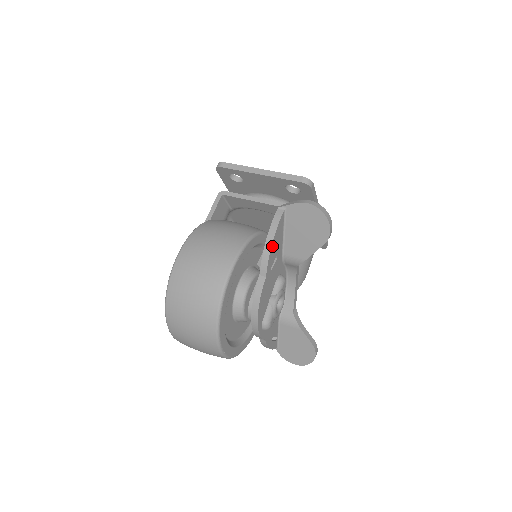
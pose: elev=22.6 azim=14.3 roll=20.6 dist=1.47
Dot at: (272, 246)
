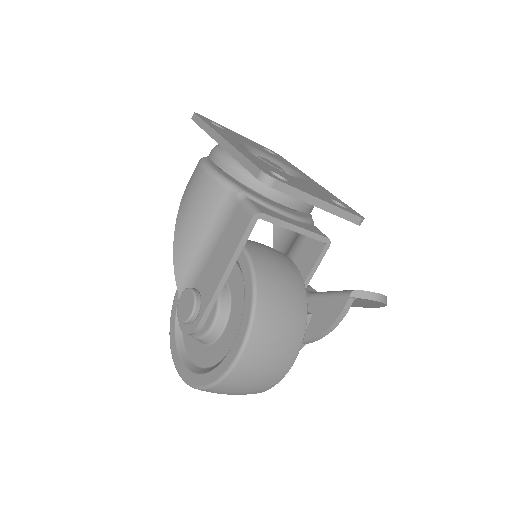
Dot at: (329, 330)
